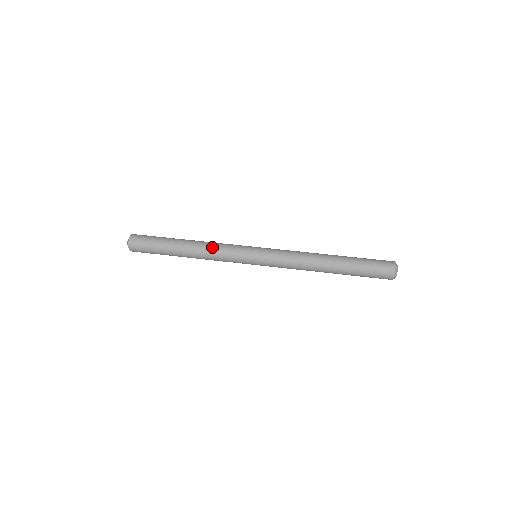
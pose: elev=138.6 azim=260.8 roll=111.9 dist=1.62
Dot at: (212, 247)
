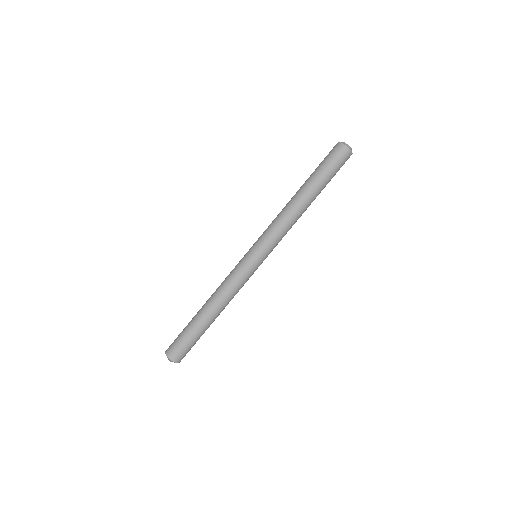
Dot at: (233, 296)
